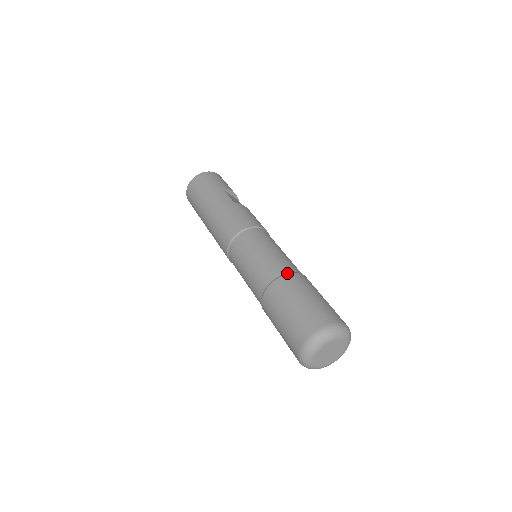
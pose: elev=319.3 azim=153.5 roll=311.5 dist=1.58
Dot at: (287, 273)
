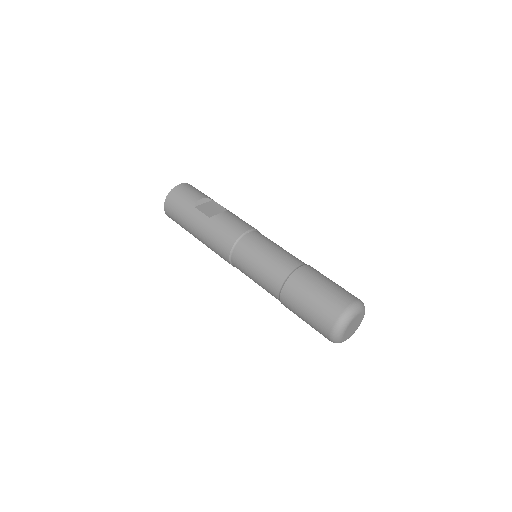
Dot at: (287, 278)
